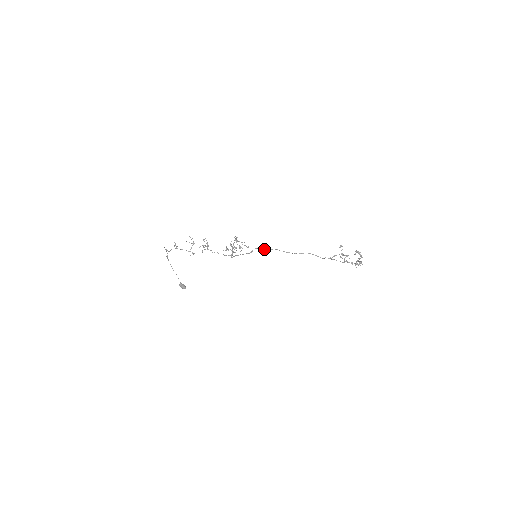
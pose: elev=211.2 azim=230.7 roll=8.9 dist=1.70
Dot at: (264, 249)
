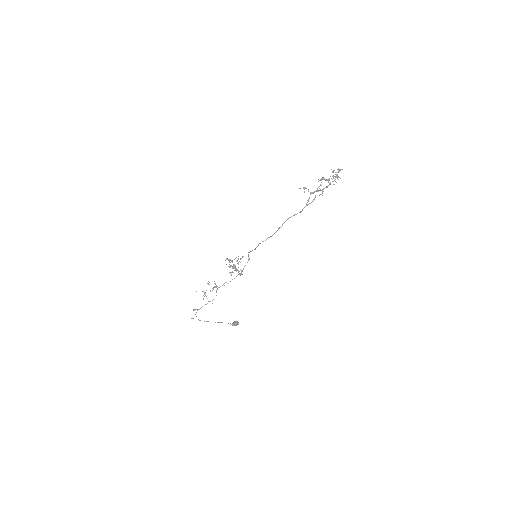
Dot at: occluded
